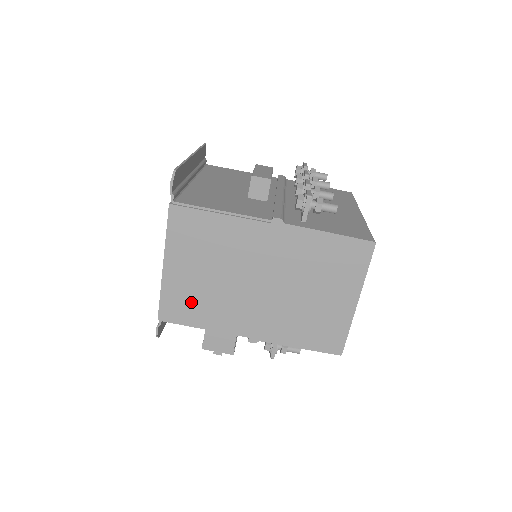
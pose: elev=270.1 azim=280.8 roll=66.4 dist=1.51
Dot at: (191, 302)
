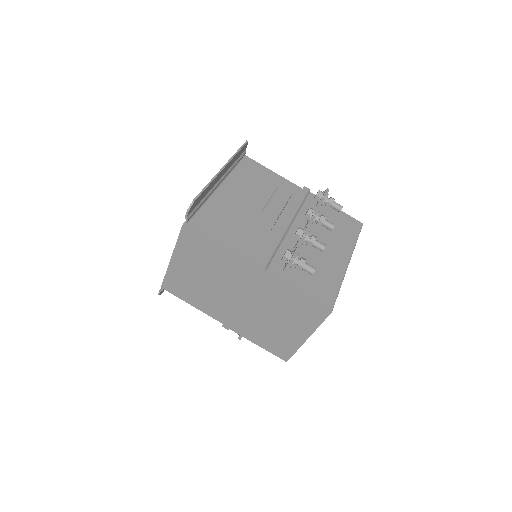
Dot at: (187, 288)
